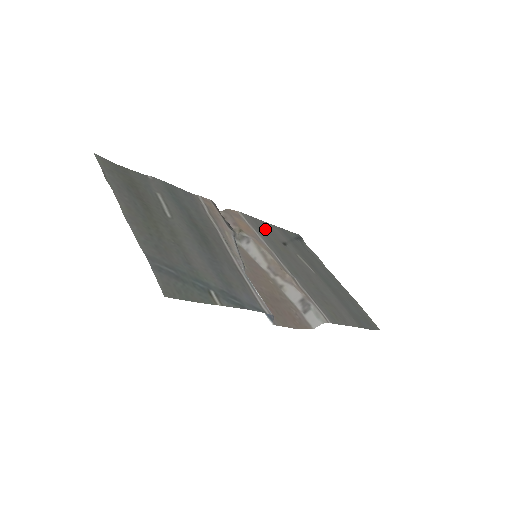
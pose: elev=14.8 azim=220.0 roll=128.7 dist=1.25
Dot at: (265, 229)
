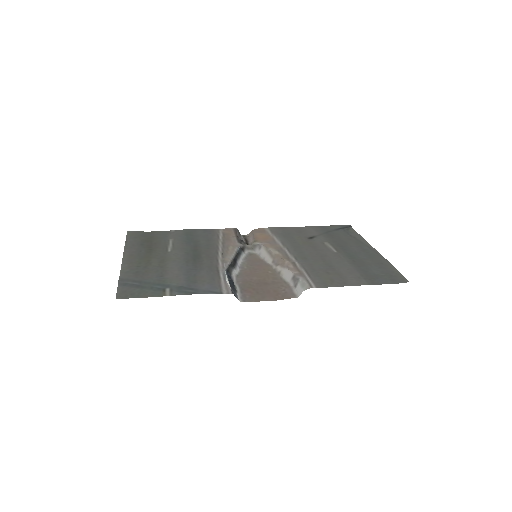
Dot at: (292, 232)
